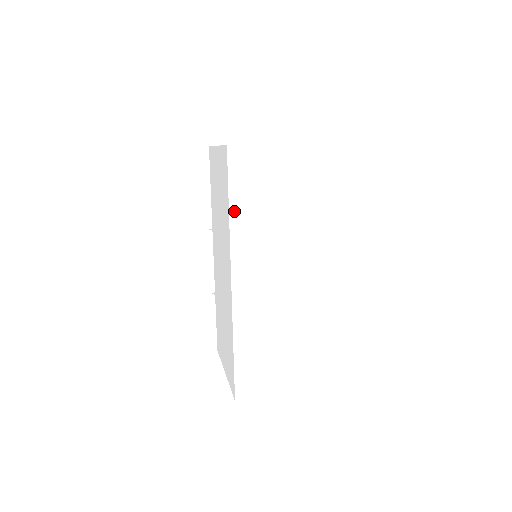
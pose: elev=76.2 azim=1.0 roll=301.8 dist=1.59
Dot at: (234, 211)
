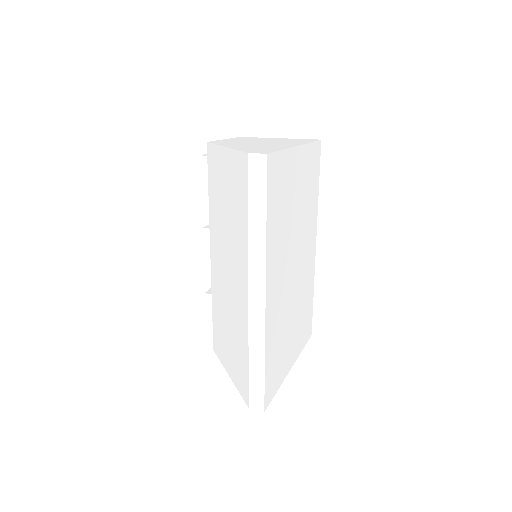
Dot at: (254, 222)
